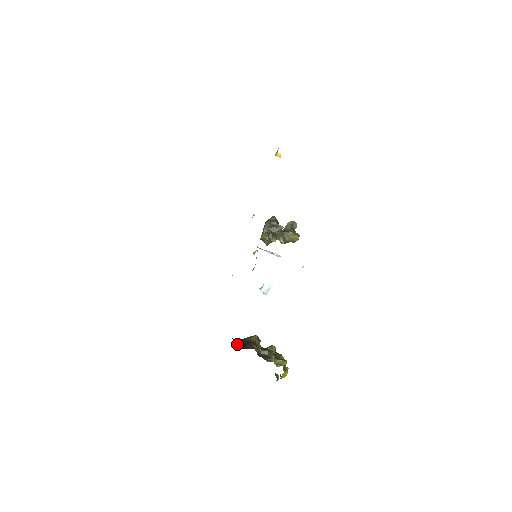
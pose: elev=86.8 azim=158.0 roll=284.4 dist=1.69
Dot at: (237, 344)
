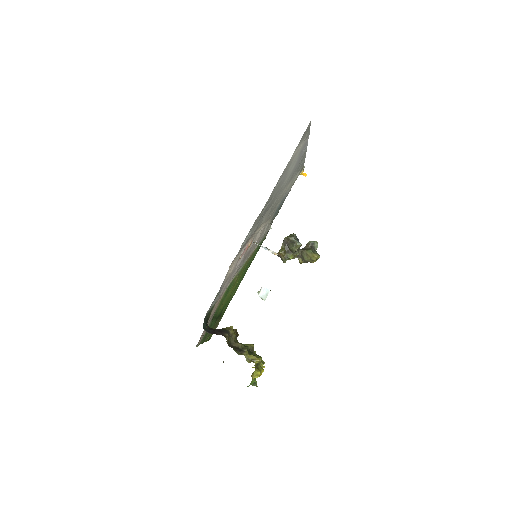
Dot at: (208, 329)
